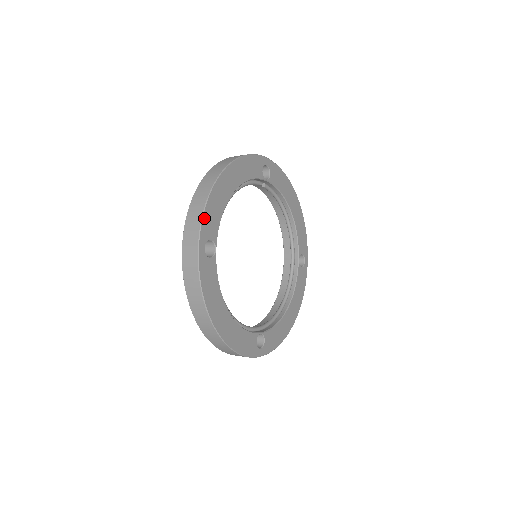
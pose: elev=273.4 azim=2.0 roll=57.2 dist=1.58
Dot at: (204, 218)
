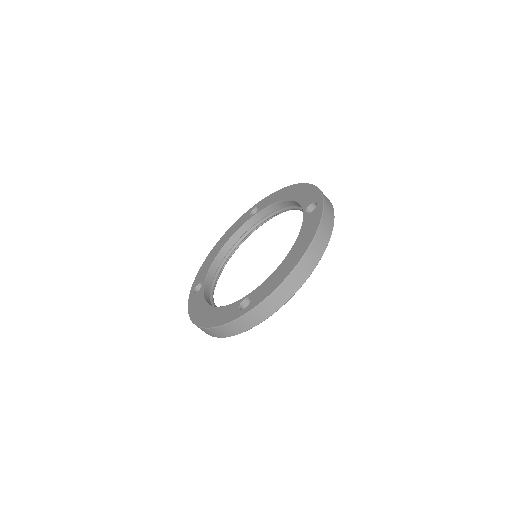
Dot at: (277, 309)
